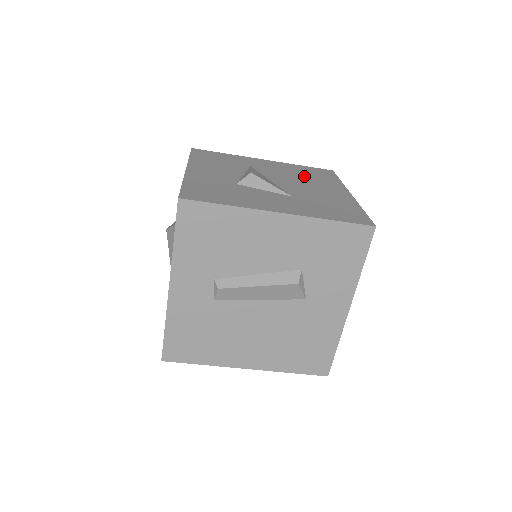
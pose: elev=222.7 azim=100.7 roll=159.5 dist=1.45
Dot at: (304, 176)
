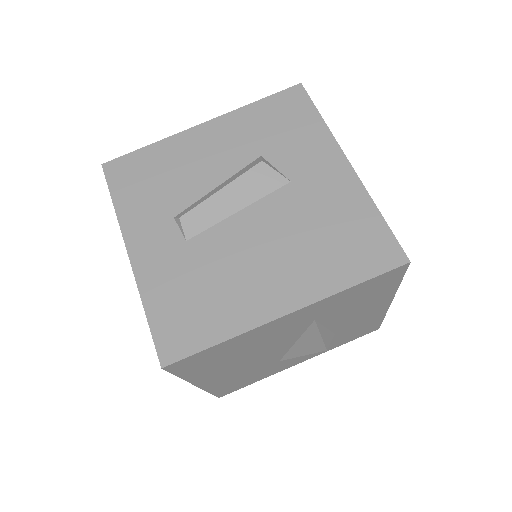
Dot at: occluded
